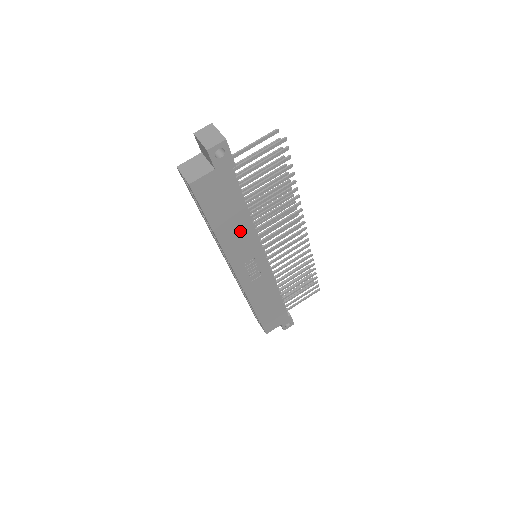
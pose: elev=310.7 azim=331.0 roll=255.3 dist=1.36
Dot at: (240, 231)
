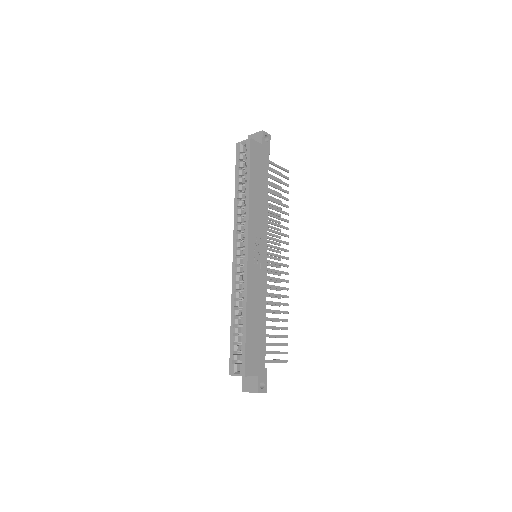
Dot at: (260, 204)
